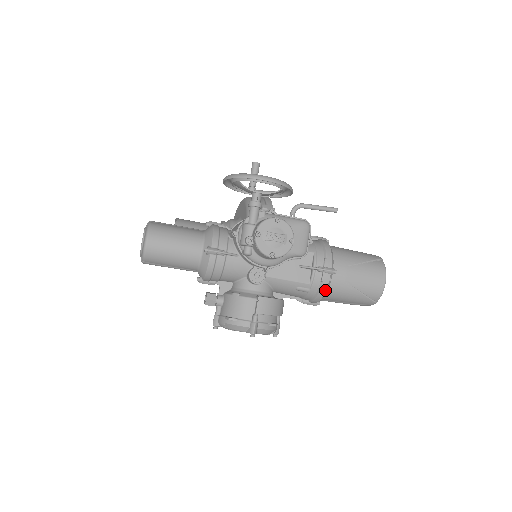
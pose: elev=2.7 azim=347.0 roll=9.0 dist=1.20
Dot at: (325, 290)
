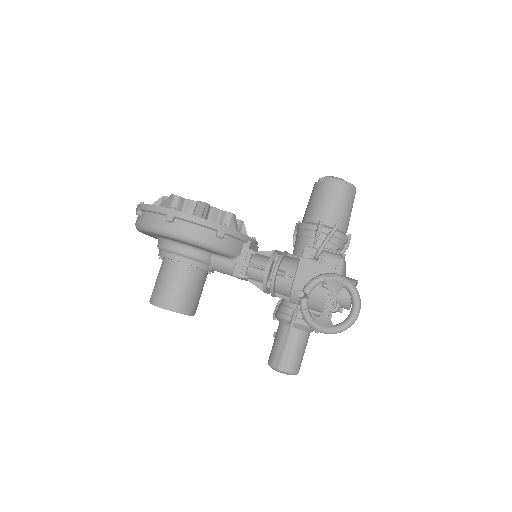
Dot at: occluded
